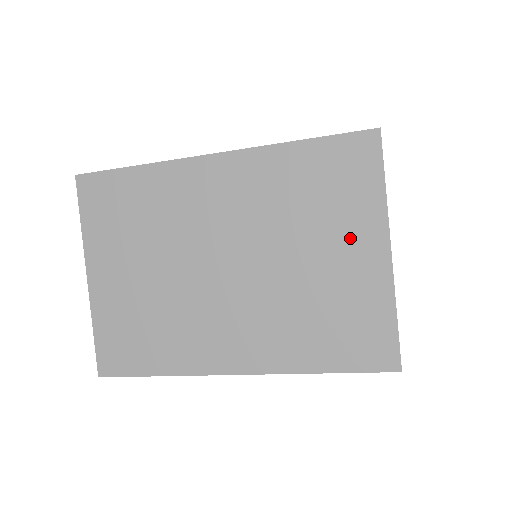
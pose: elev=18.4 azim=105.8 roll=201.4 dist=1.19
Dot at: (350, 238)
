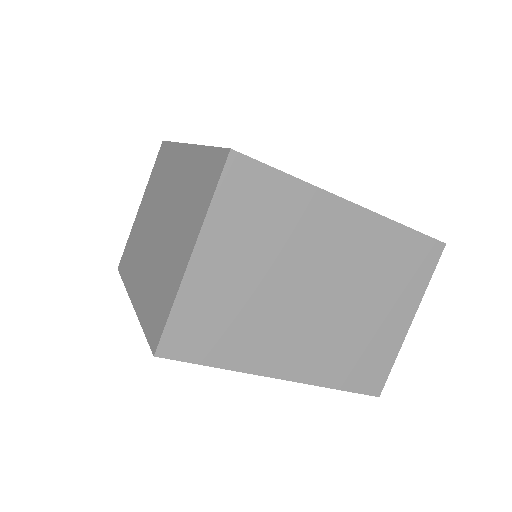
Dot at: (398, 305)
